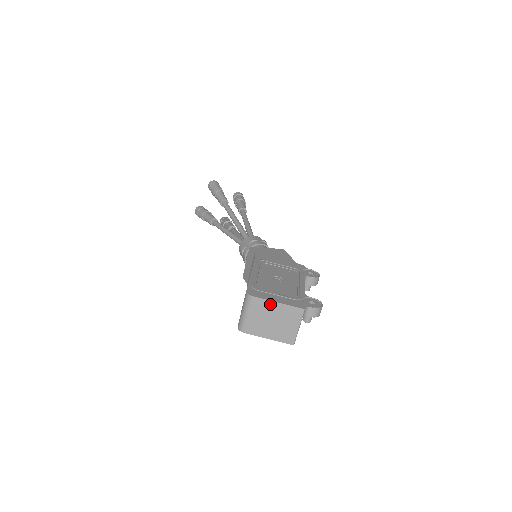
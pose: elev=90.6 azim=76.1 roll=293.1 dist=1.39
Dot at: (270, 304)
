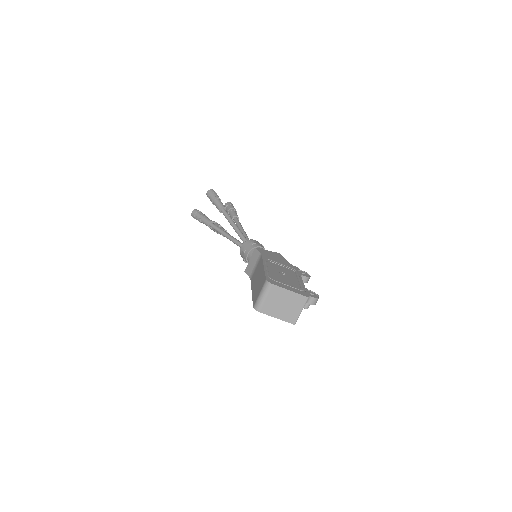
Dot at: (284, 291)
